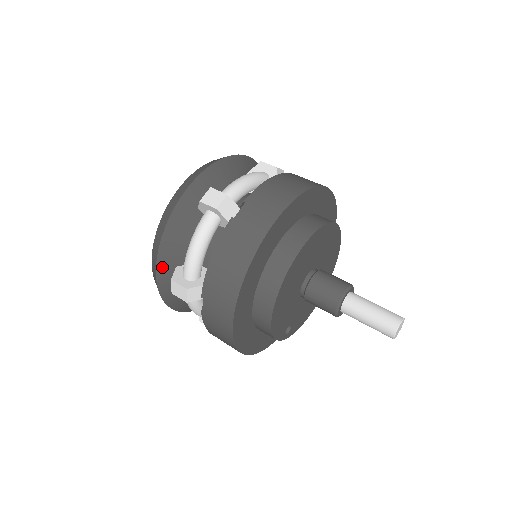
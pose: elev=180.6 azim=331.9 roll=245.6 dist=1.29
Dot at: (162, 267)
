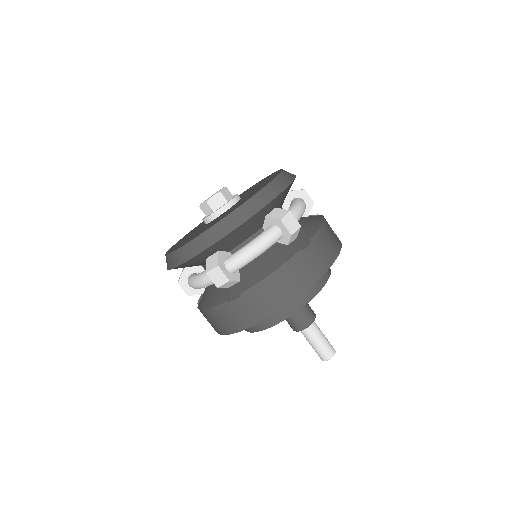
Dot at: occluded
